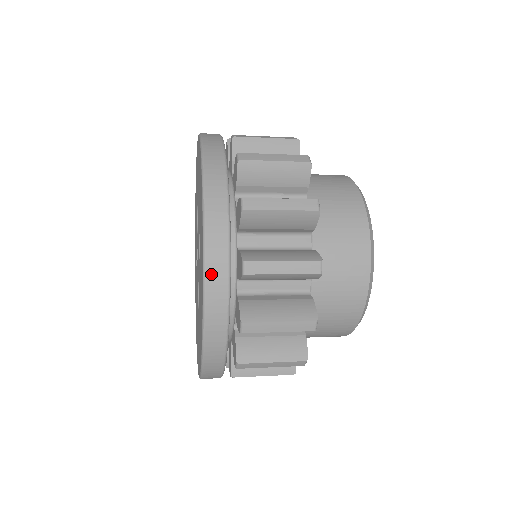
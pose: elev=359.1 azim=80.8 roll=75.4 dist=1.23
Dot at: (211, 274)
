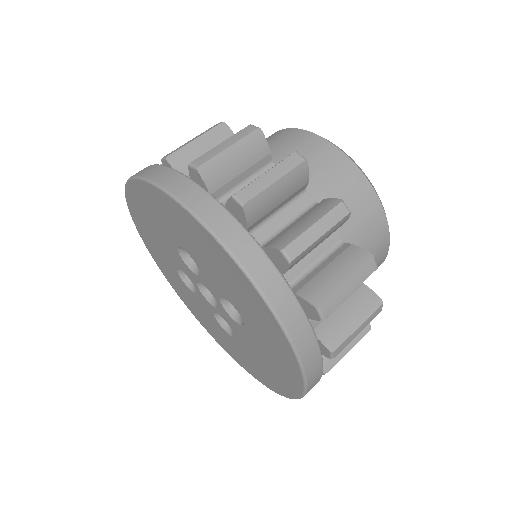
Dot at: (311, 380)
